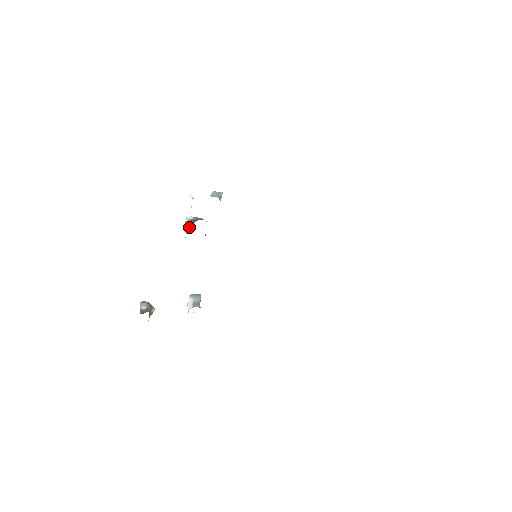
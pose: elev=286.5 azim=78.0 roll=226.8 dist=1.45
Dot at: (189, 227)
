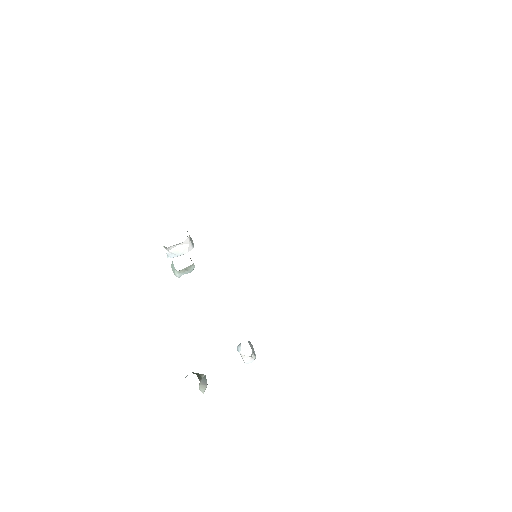
Dot at: (173, 264)
